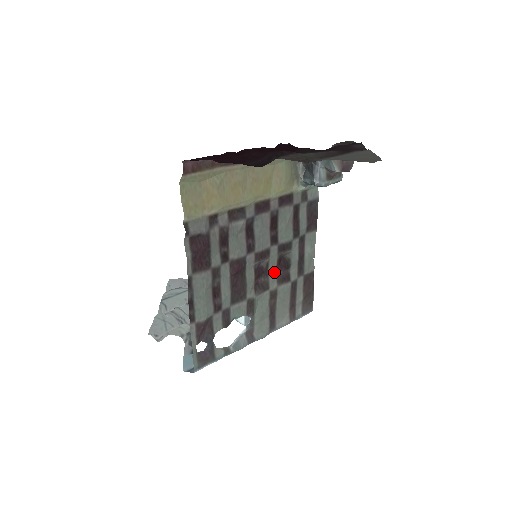
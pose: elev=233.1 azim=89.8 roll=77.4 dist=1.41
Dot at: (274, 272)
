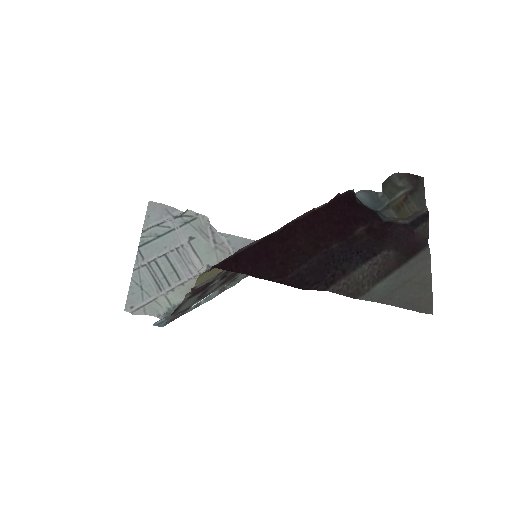
Dot at: occluded
